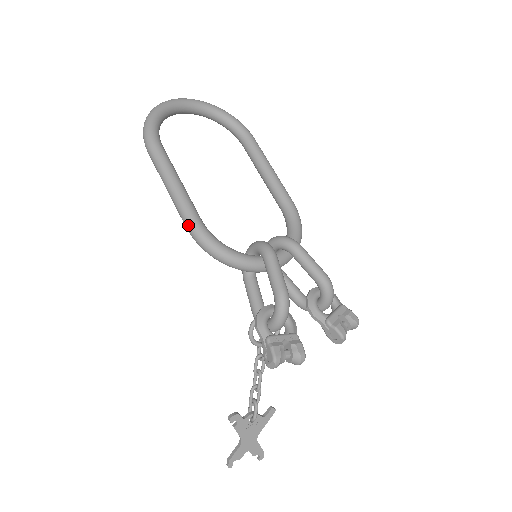
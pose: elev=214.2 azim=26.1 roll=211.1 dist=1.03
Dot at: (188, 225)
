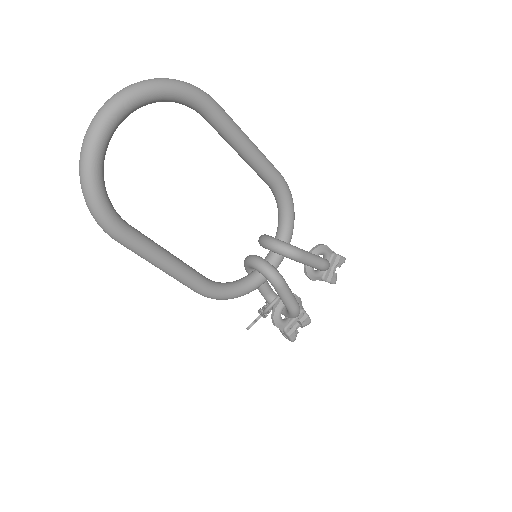
Dot at: occluded
